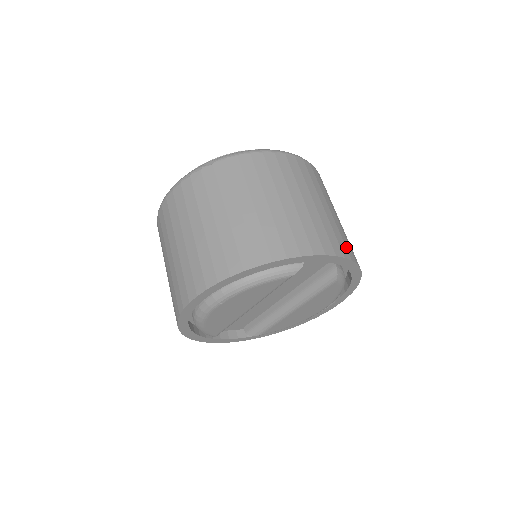
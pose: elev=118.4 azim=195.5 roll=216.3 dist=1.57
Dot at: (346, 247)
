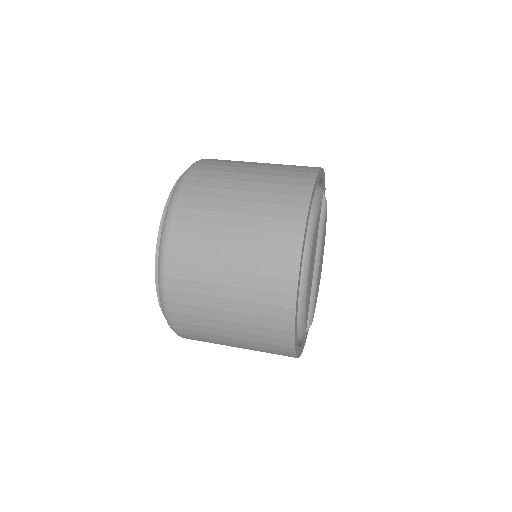
Dot at: occluded
